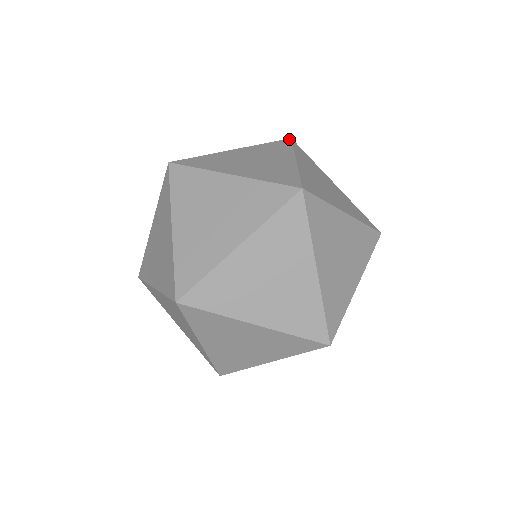
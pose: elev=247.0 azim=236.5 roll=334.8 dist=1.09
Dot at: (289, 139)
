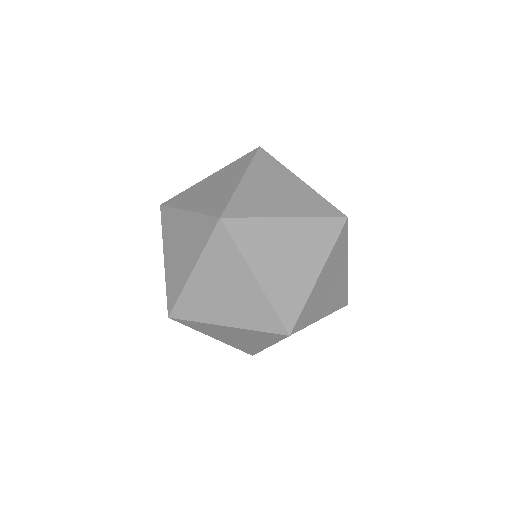
Dot at: occluded
